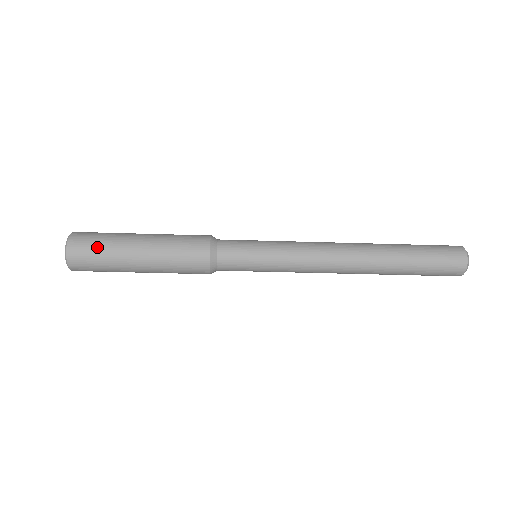
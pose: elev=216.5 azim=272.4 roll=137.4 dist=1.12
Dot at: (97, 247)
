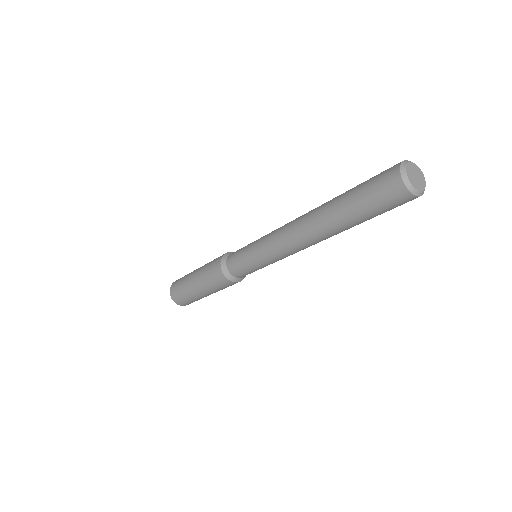
Dot at: (185, 299)
